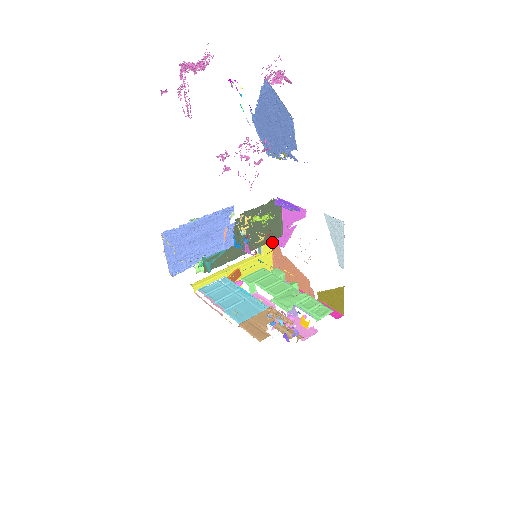
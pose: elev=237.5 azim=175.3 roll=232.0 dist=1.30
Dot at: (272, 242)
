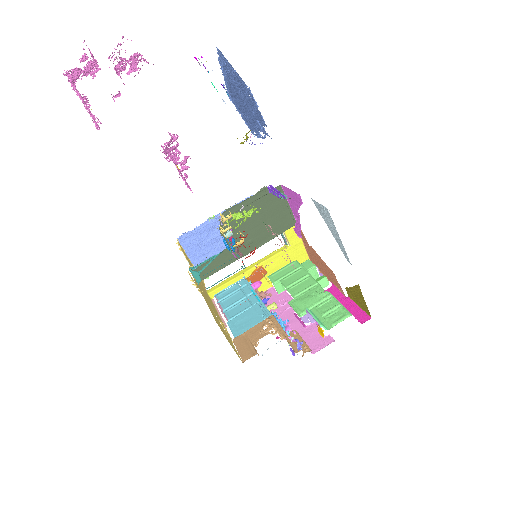
Dot at: occluded
